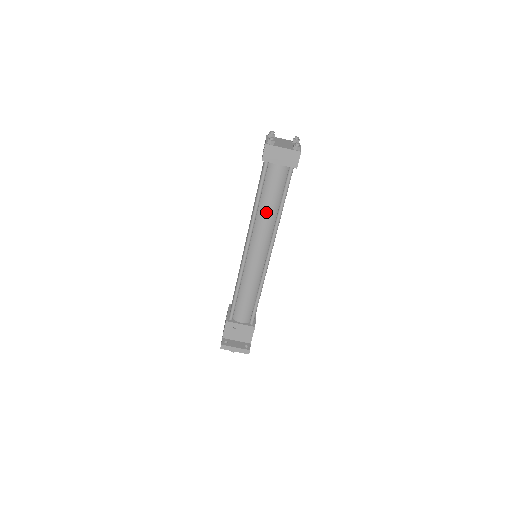
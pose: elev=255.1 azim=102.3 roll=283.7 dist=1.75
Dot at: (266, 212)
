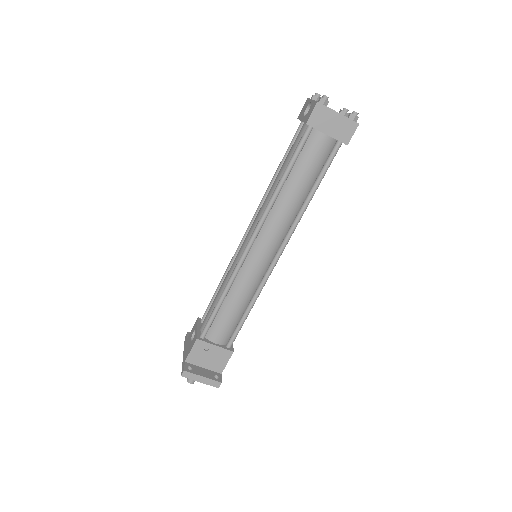
Dot at: (291, 196)
